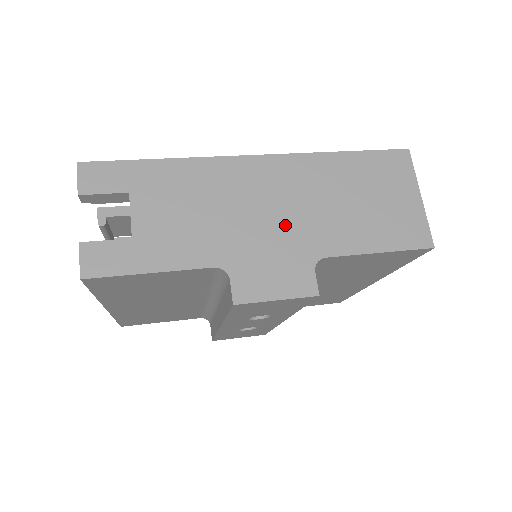
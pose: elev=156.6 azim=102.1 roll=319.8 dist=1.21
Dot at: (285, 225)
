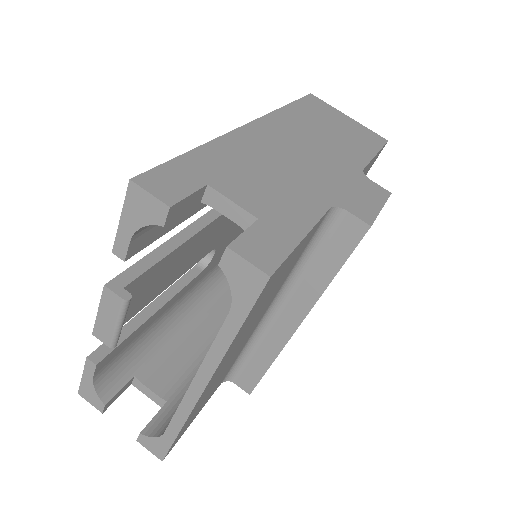
Dot at: (322, 160)
